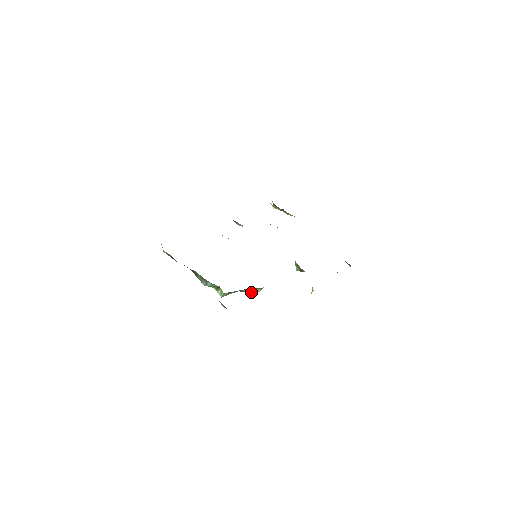
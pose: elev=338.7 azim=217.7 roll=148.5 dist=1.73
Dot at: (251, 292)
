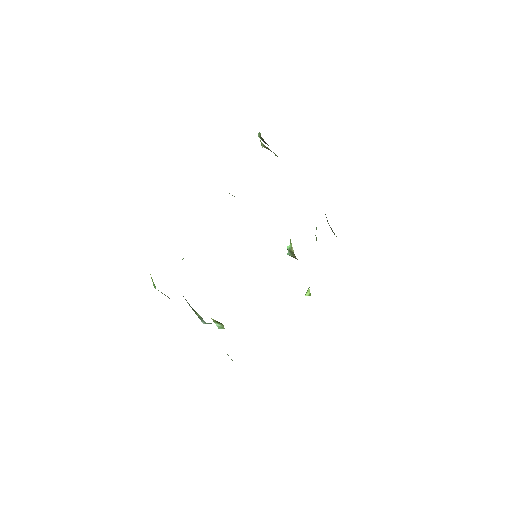
Dot at: occluded
